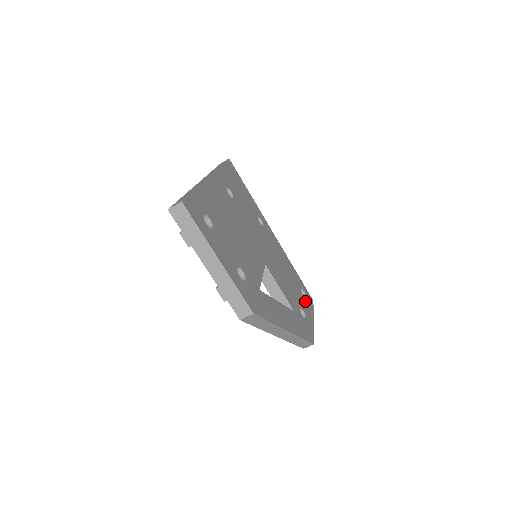
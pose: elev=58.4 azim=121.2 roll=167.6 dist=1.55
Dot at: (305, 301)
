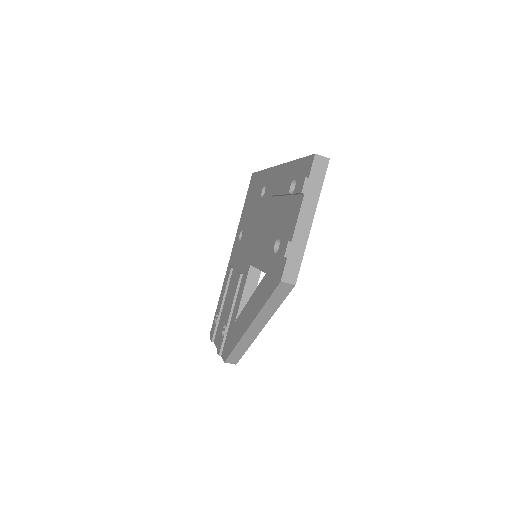
Dot at: occluded
